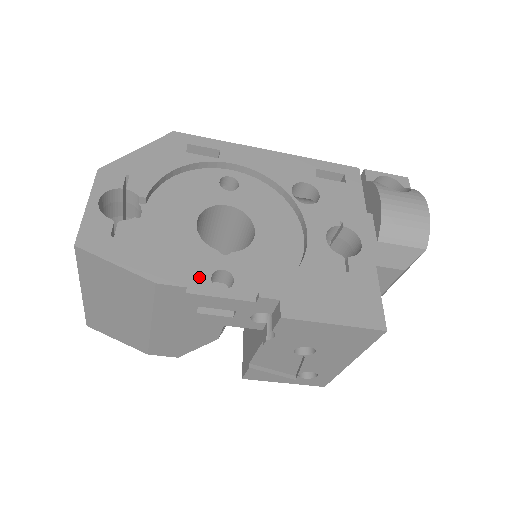
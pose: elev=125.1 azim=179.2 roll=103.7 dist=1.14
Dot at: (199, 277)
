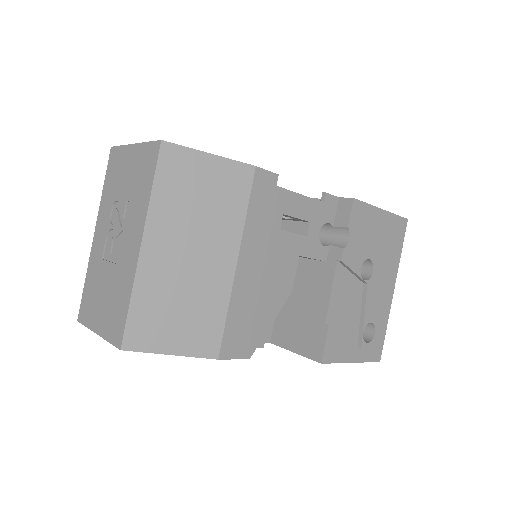
Dot at: occluded
